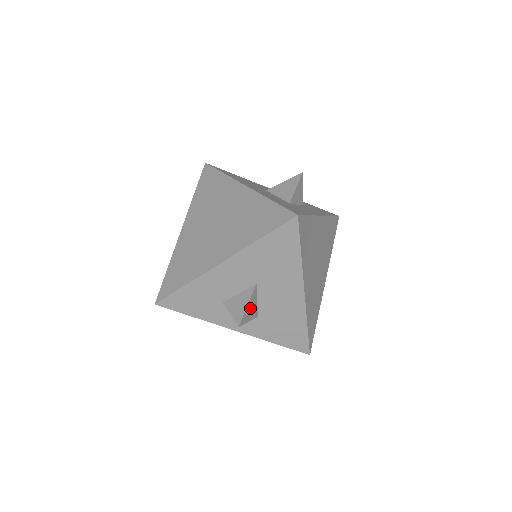
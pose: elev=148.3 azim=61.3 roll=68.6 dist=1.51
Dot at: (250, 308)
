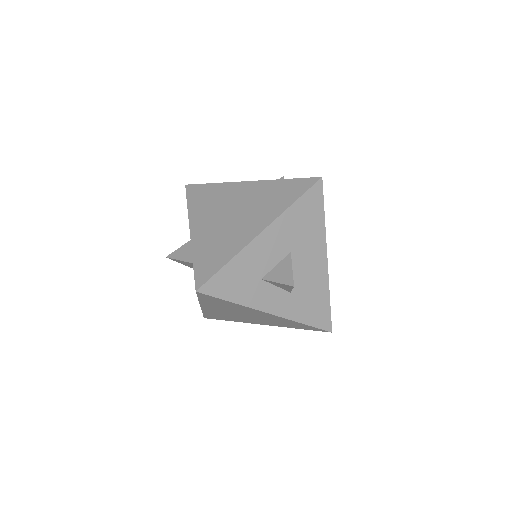
Dot at: occluded
